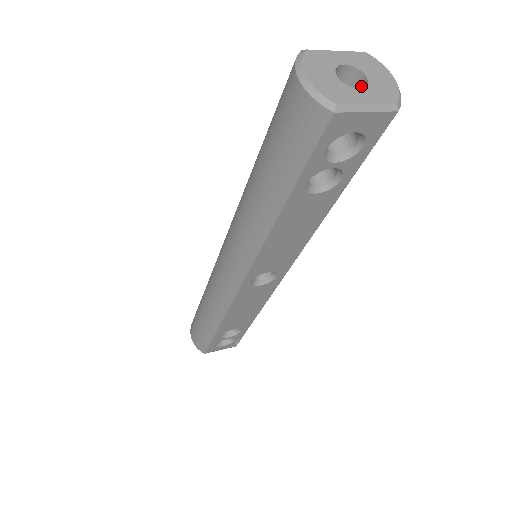
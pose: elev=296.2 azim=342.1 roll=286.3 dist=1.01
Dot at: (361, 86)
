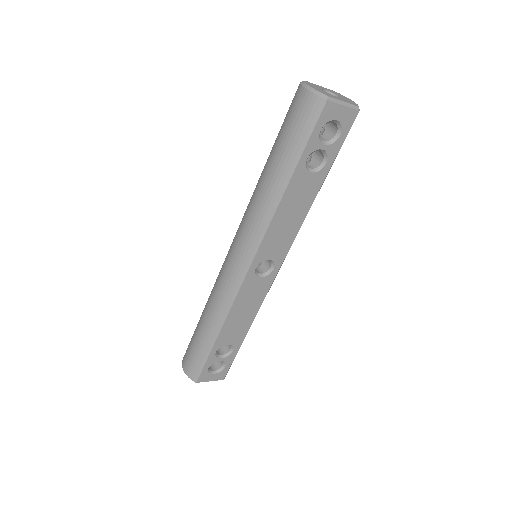
Dot at: occluded
